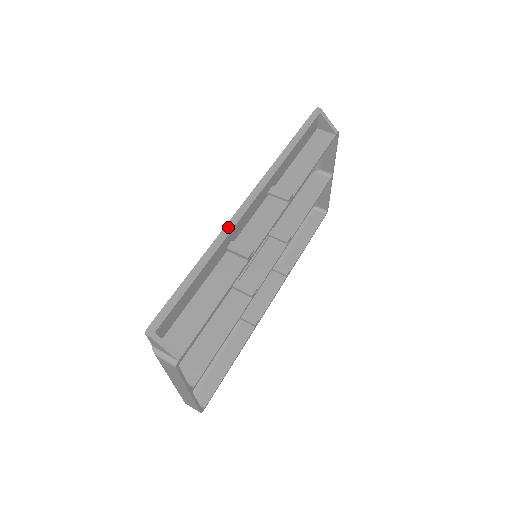
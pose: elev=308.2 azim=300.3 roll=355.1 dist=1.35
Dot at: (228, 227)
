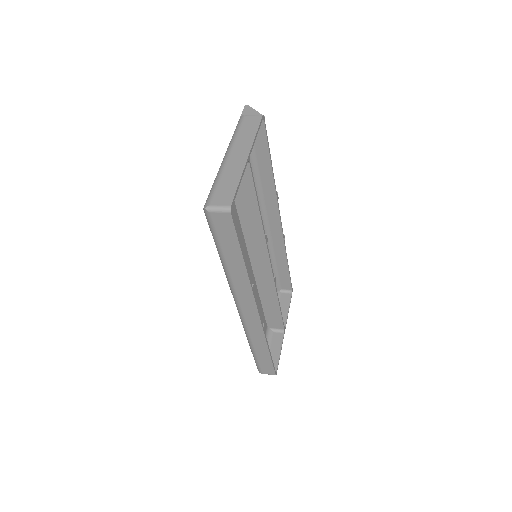
Dot at: occluded
